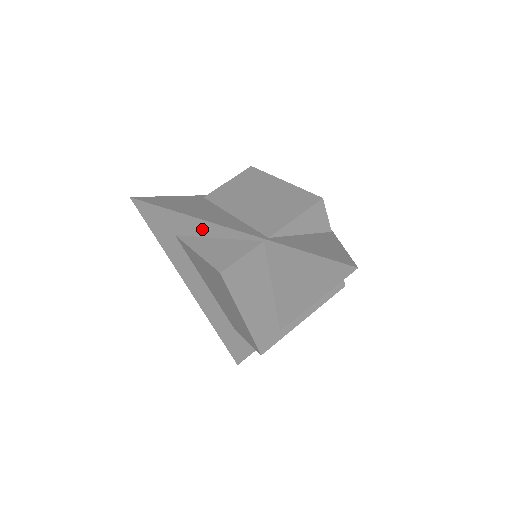
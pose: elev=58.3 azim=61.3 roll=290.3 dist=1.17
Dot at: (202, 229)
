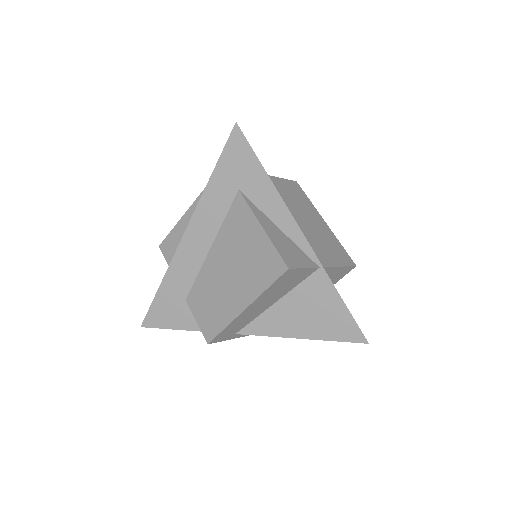
Dot at: (275, 211)
